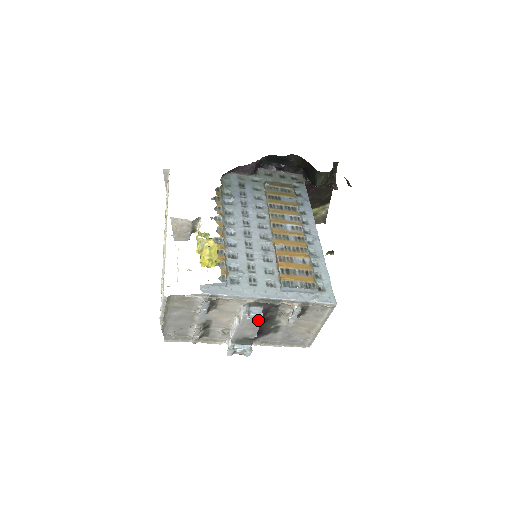
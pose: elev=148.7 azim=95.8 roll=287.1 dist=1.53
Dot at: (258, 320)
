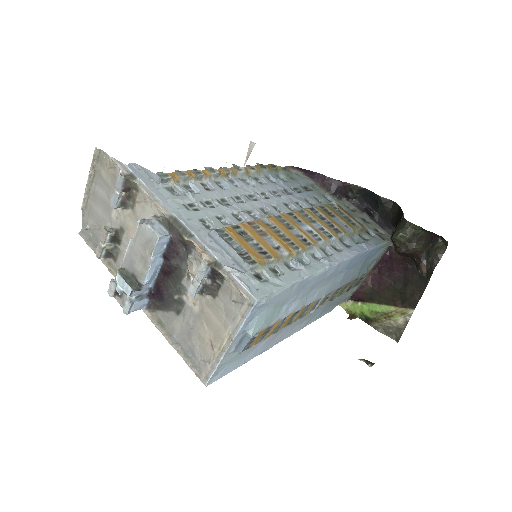
Dot at: (153, 244)
